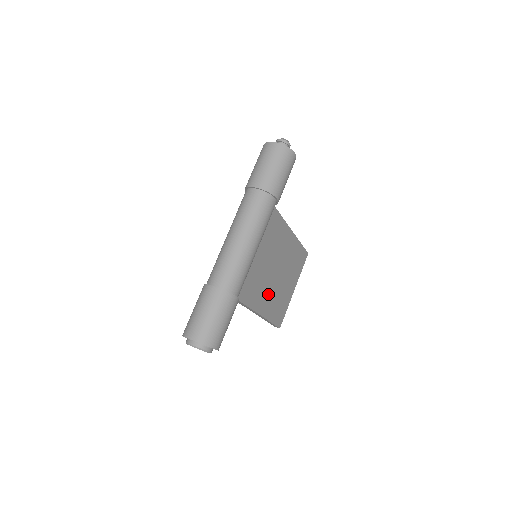
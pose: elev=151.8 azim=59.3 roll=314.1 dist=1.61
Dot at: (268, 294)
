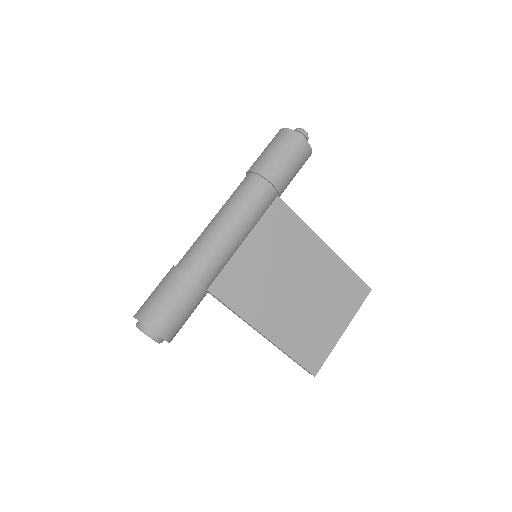
Dot at: (280, 313)
